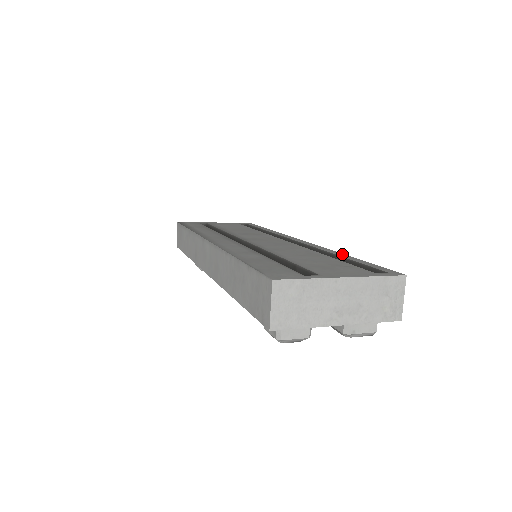
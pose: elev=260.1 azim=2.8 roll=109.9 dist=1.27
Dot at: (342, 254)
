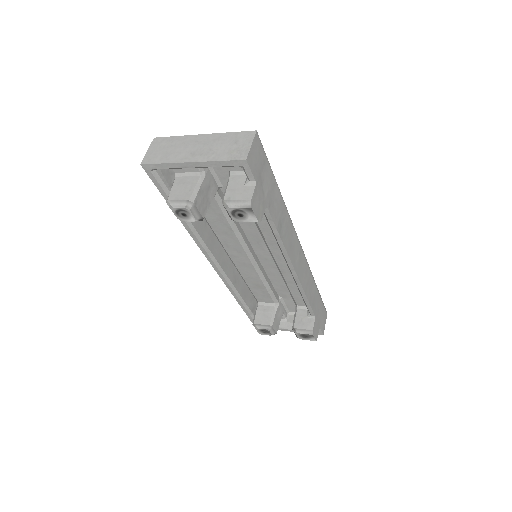
Dot at: (280, 196)
